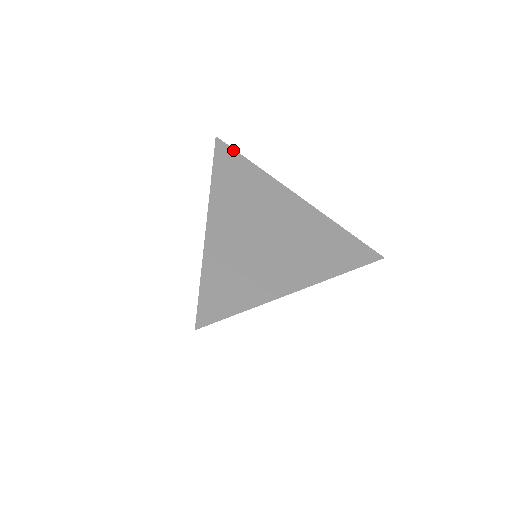
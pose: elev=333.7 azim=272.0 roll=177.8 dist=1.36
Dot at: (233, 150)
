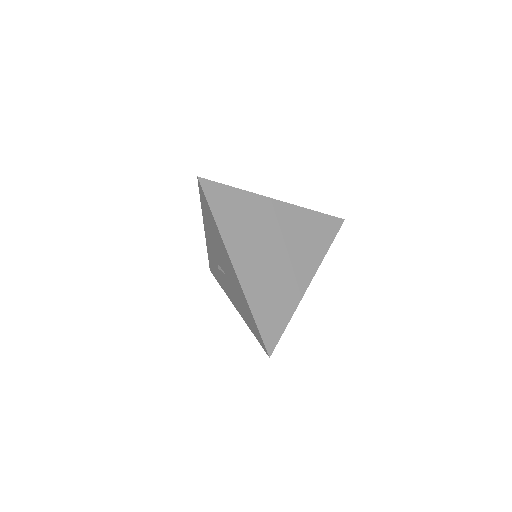
Dot at: (216, 184)
